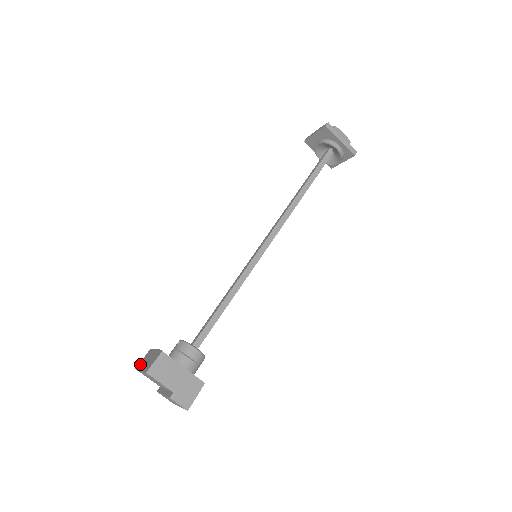
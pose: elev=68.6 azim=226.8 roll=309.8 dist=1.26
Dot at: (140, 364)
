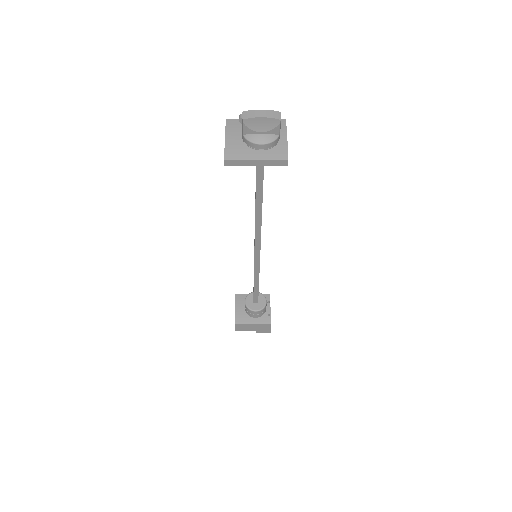
Dot at: occluded
